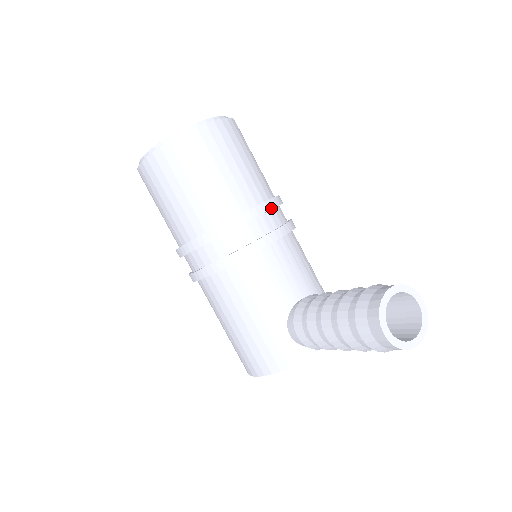
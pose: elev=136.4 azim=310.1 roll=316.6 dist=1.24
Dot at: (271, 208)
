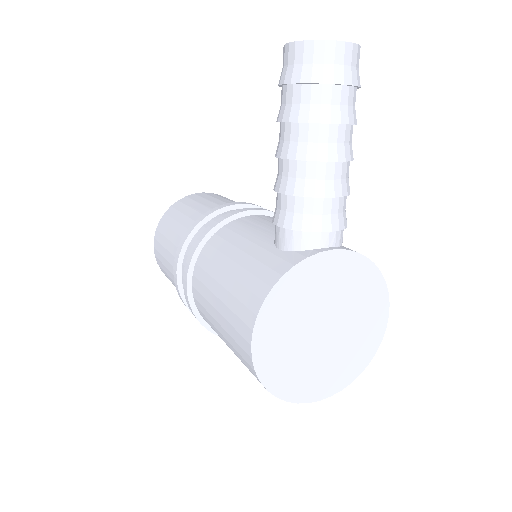
Dot at: (259, 206)
